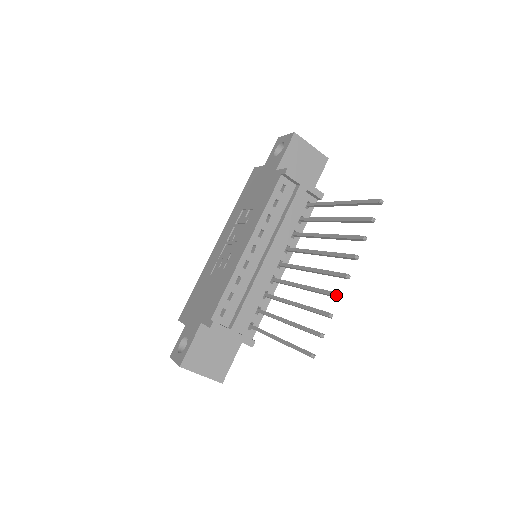
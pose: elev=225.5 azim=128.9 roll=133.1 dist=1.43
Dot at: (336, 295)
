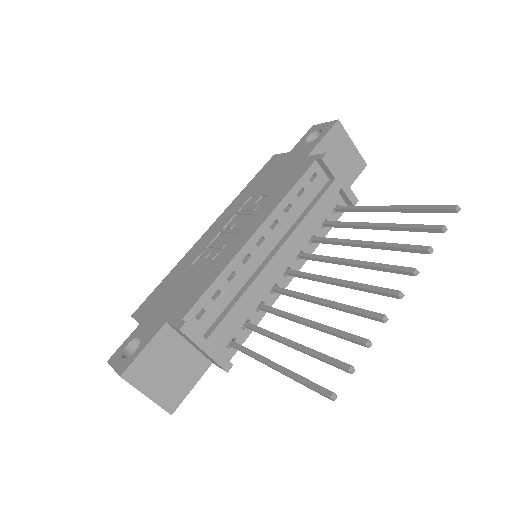
Dot at: (380, 316)
